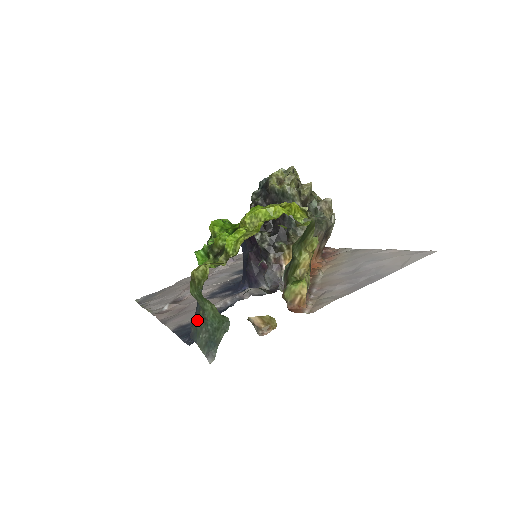
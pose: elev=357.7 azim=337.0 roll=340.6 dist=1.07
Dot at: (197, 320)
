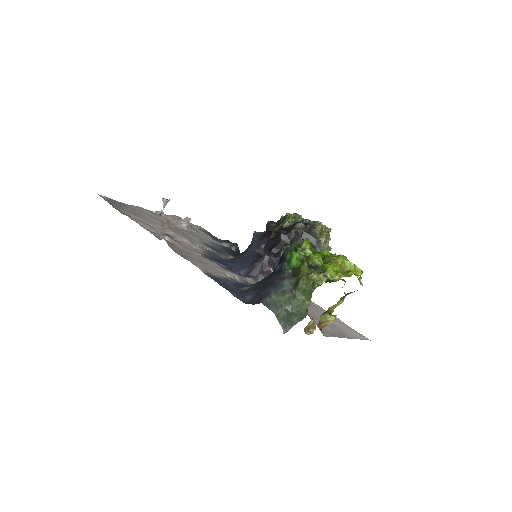
Dot at: (278, 297)
